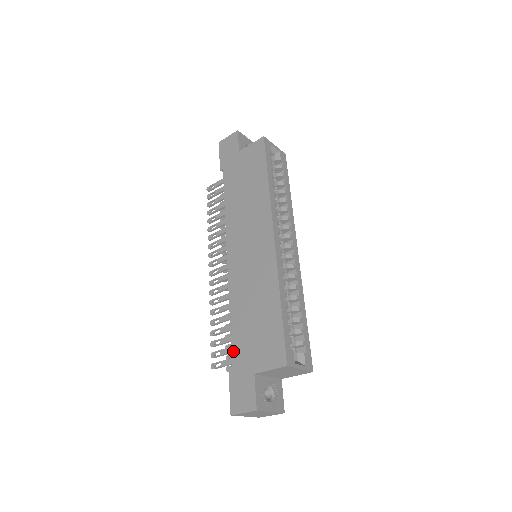
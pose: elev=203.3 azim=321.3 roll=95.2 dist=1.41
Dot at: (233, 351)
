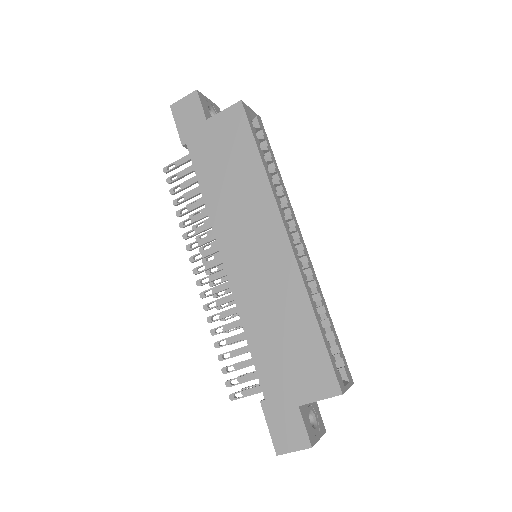
Dot at: (262, 381)
